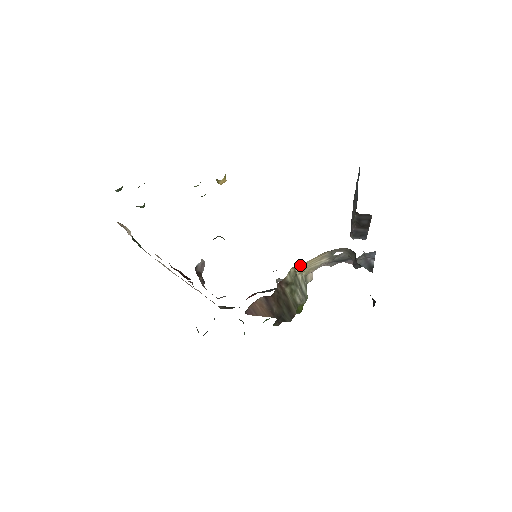
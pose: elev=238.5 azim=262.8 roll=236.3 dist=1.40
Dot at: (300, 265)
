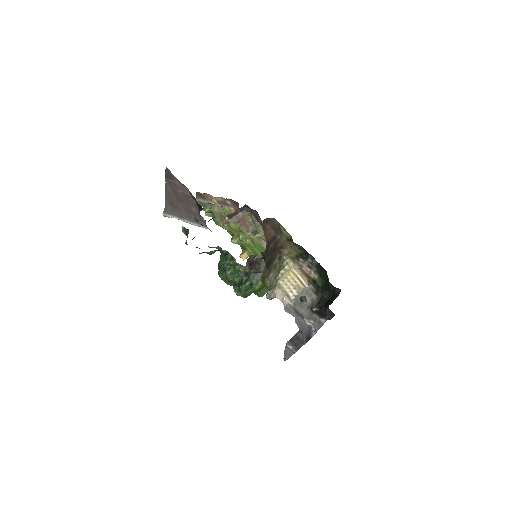
Dot at: (292, 266)
